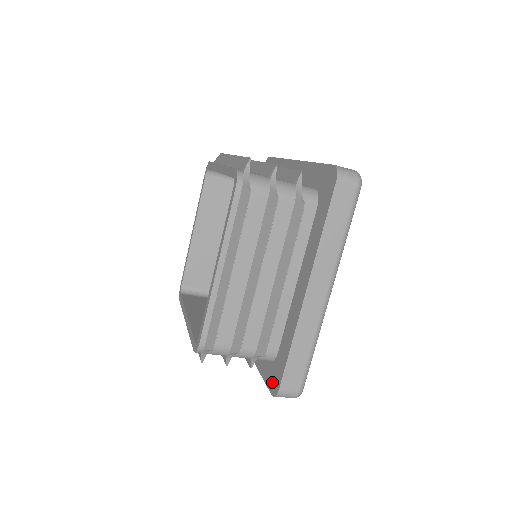
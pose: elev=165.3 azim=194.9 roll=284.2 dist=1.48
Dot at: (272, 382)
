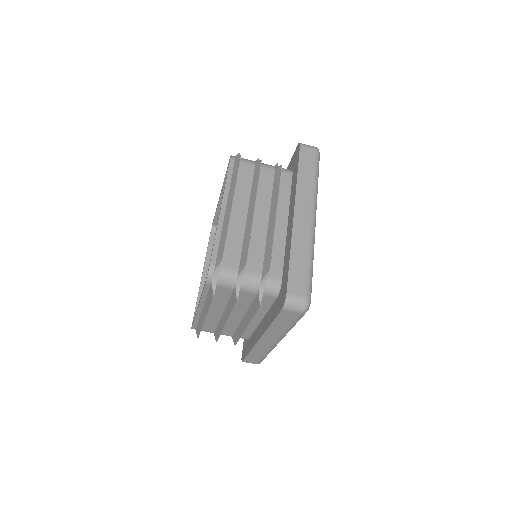
Dot at: (243, 349)
